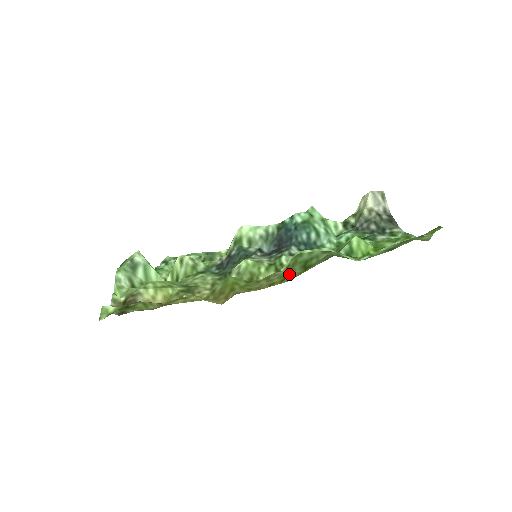
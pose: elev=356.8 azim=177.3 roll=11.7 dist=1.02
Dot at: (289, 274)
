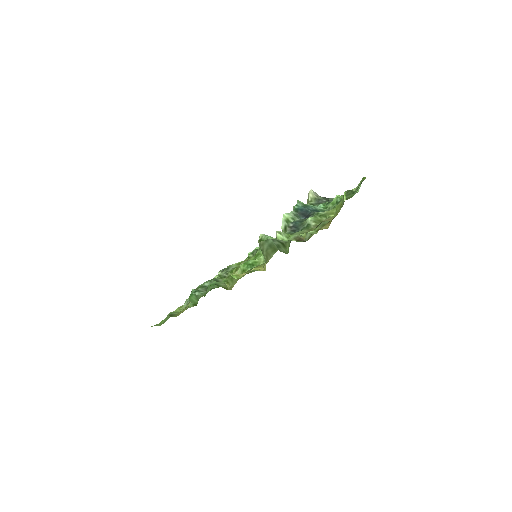
Dot at: occluded
